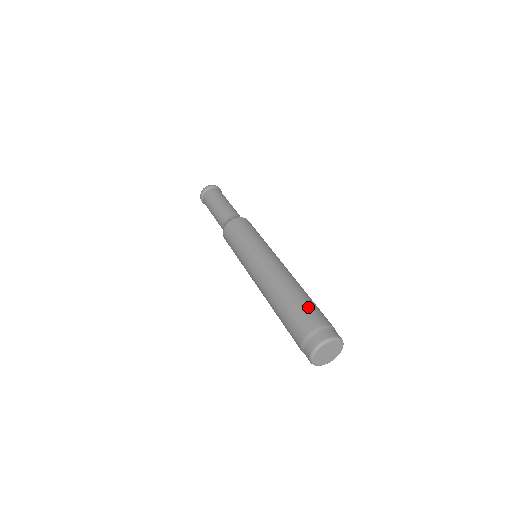
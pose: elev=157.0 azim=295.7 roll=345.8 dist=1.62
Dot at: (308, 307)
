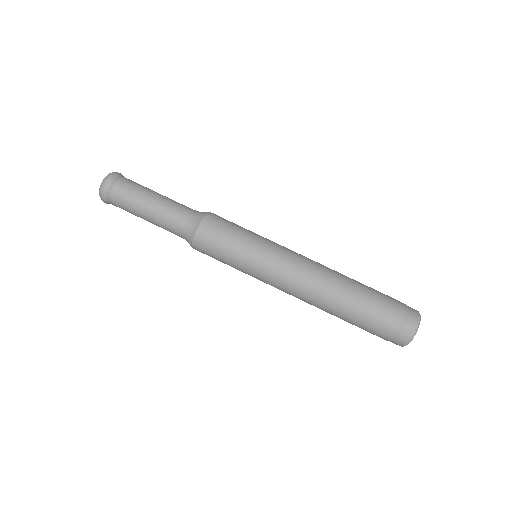
Dot at: (378, 292)
